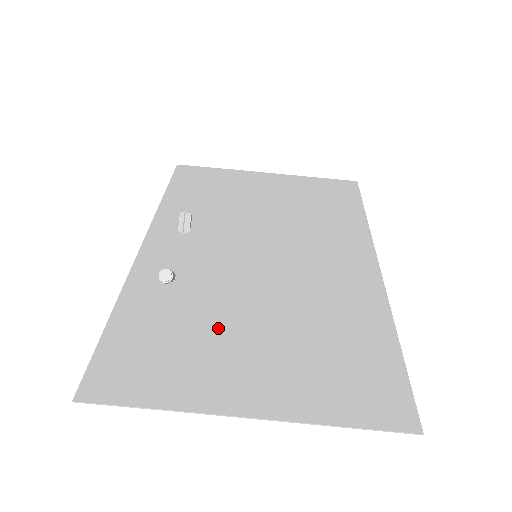
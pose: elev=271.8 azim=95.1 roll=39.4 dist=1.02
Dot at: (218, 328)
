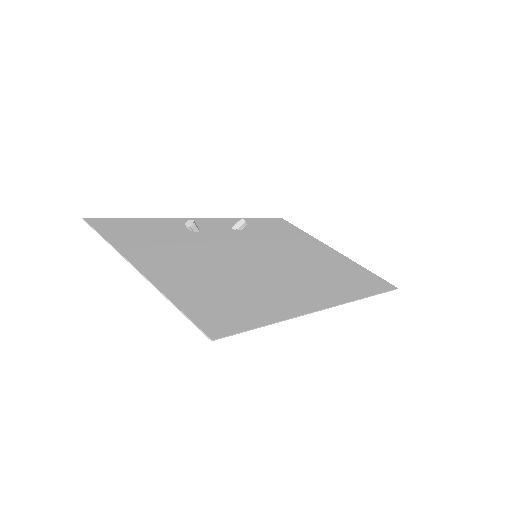
Dot at: (182, 250)
